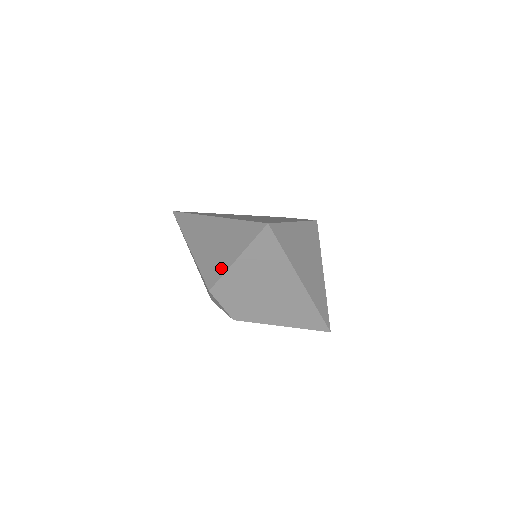
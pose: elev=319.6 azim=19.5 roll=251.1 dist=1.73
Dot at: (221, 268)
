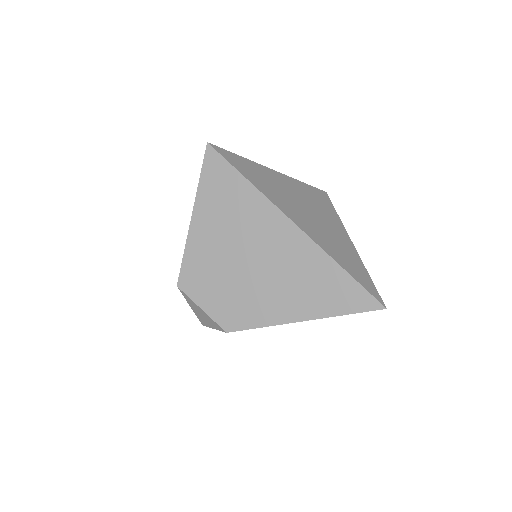
Dot at: occluded
